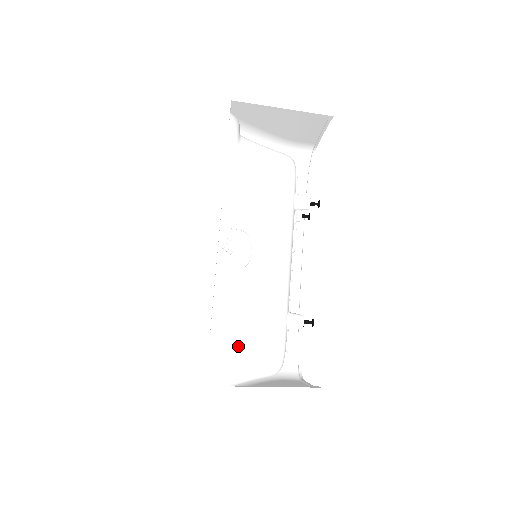
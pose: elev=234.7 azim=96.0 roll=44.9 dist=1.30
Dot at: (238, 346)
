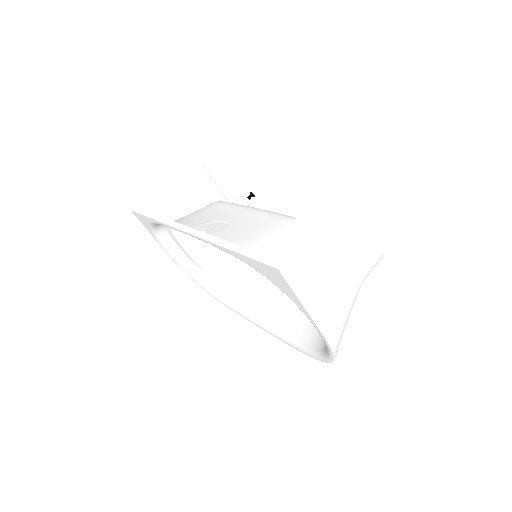
Dot at: occluded
